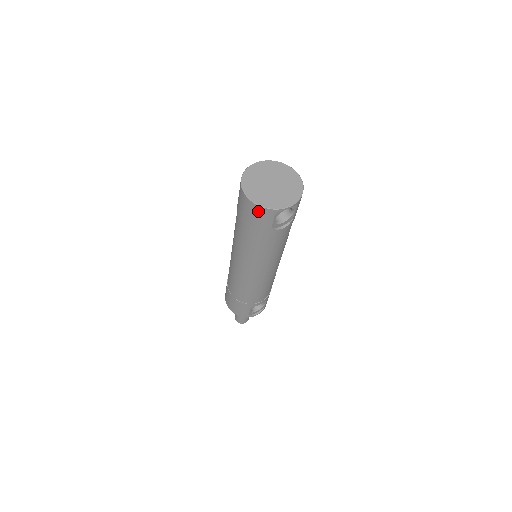
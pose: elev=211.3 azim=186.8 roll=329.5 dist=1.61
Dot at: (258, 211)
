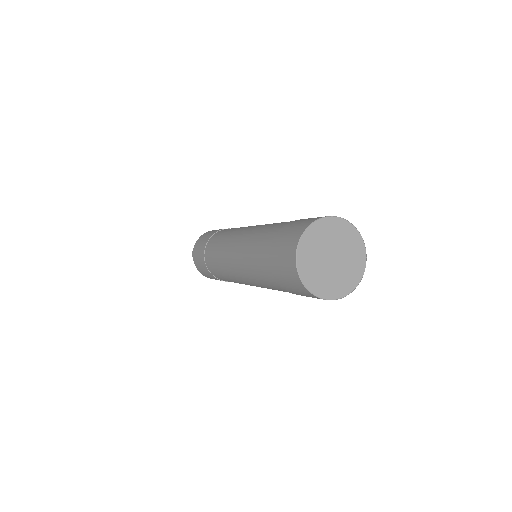
Dot at: occluded
